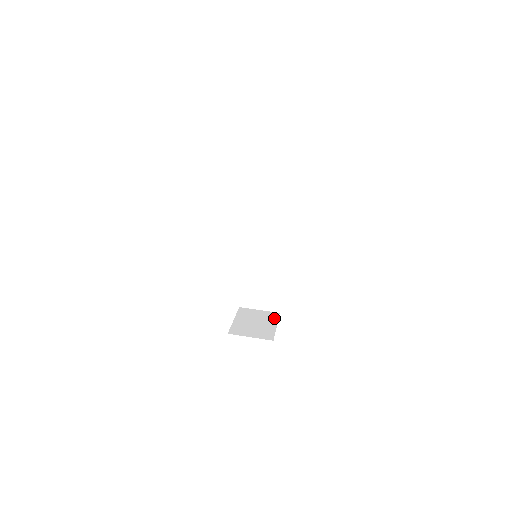
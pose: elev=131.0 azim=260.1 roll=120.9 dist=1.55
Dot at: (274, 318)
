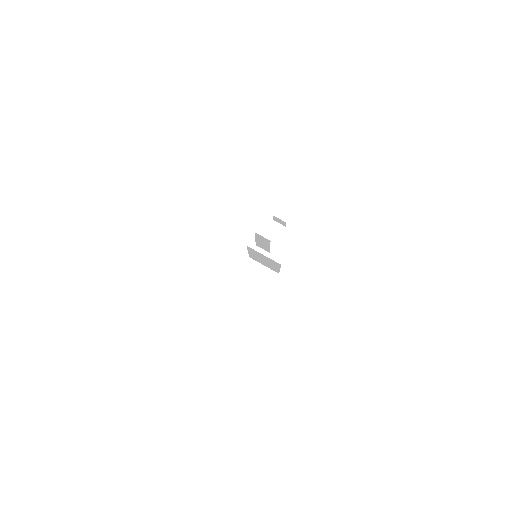
Dot at: (270, 282)
